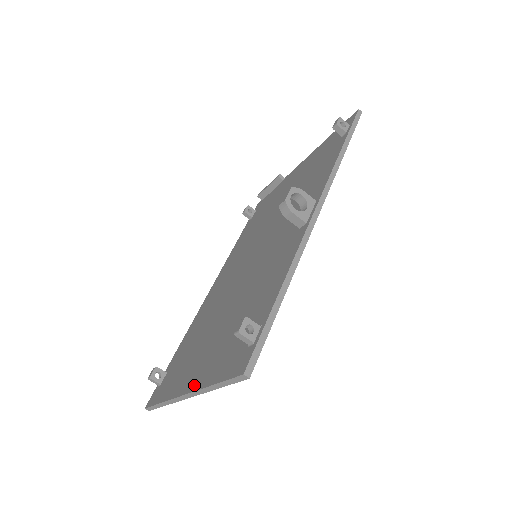
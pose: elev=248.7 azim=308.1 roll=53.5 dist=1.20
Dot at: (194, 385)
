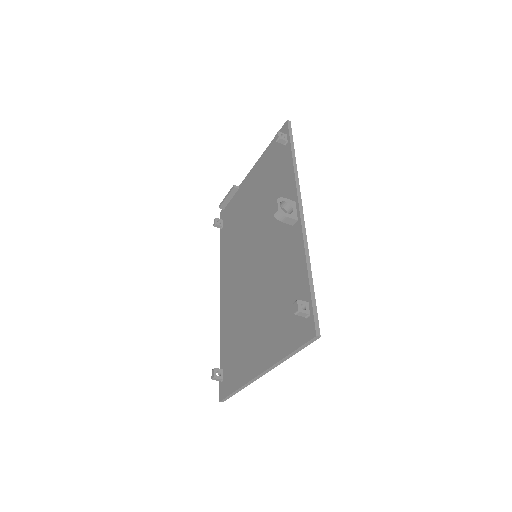
Dot at: (268, 363)
